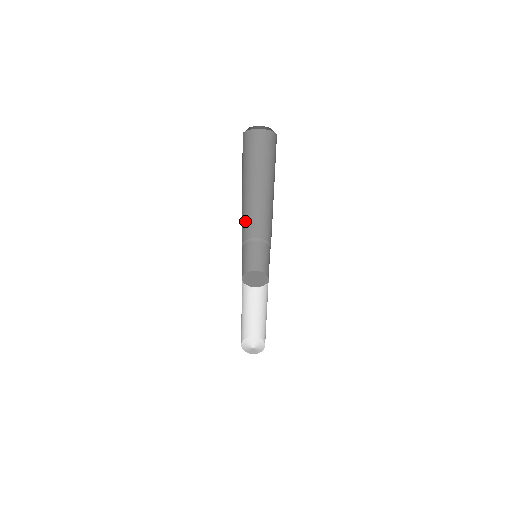
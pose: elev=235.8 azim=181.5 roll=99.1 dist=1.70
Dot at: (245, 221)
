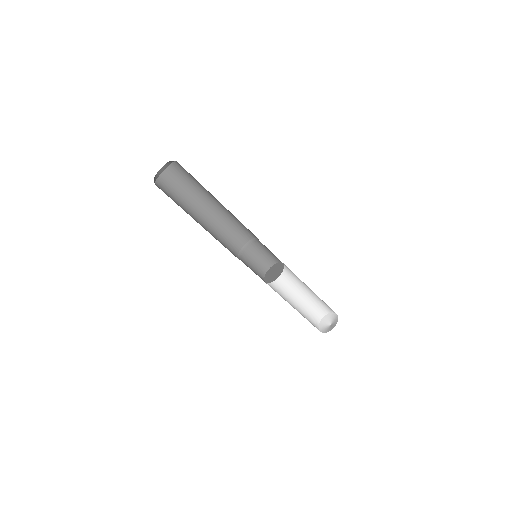
Dot at: (229, 231)
